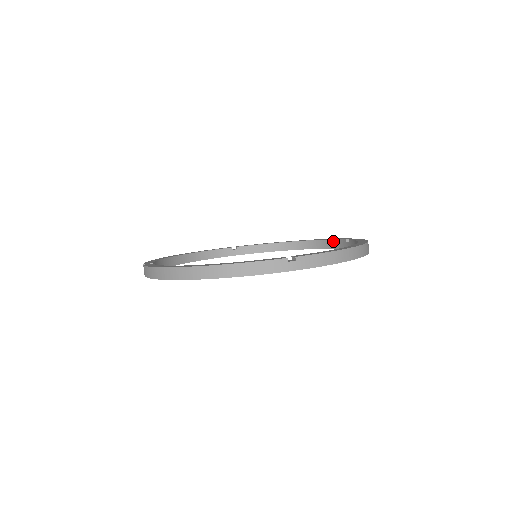
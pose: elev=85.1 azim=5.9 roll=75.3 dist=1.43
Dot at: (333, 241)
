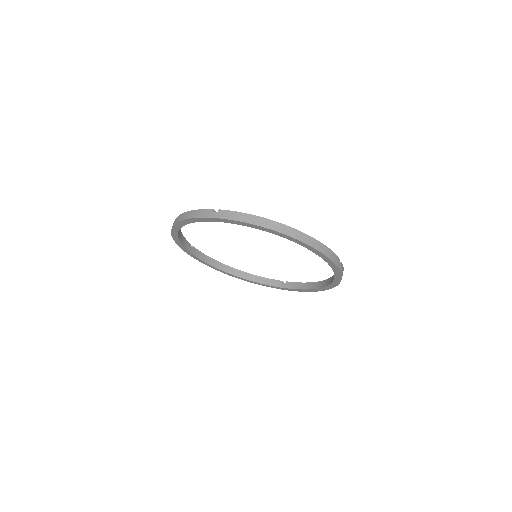
Dot at: (267, 279)
